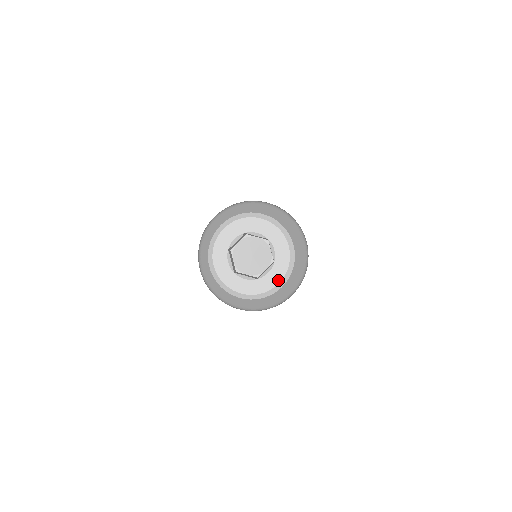
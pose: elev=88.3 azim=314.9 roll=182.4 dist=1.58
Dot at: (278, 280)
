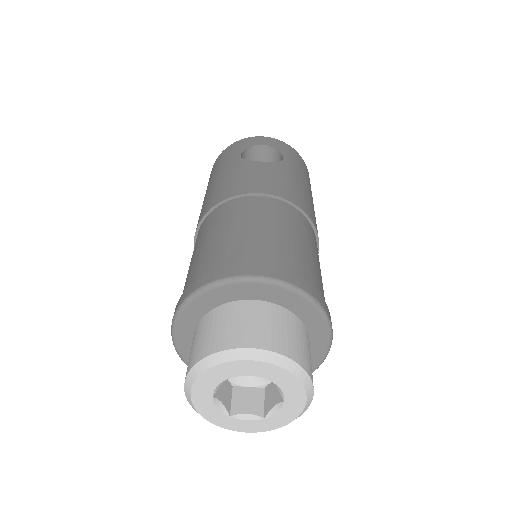
Dot at: (249, 430)
